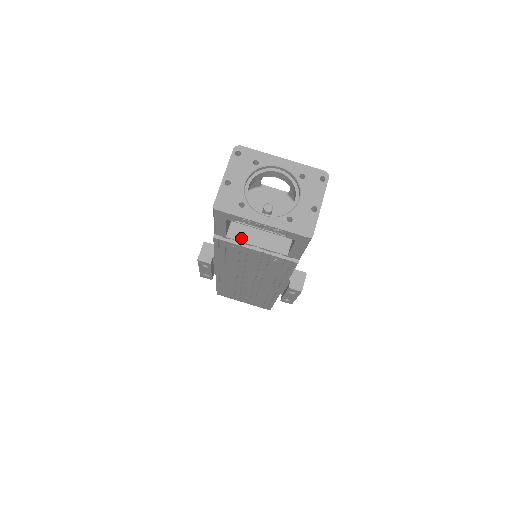
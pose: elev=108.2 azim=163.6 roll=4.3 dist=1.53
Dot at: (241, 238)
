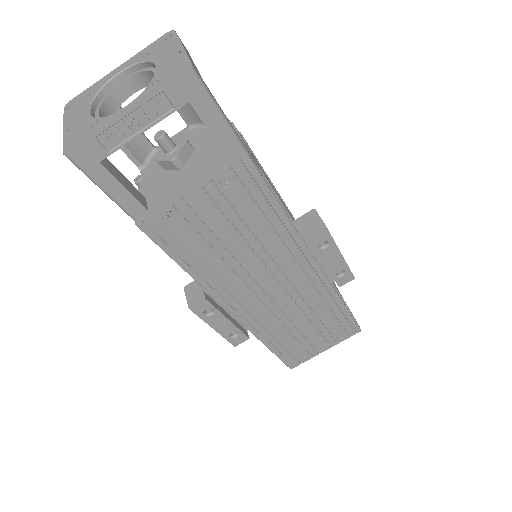
Dot at: (165, 197)
